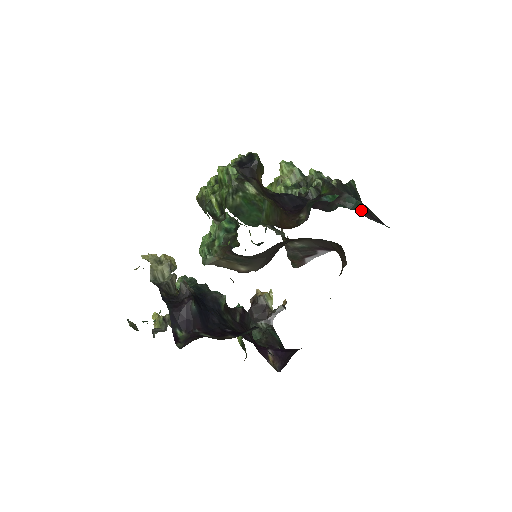
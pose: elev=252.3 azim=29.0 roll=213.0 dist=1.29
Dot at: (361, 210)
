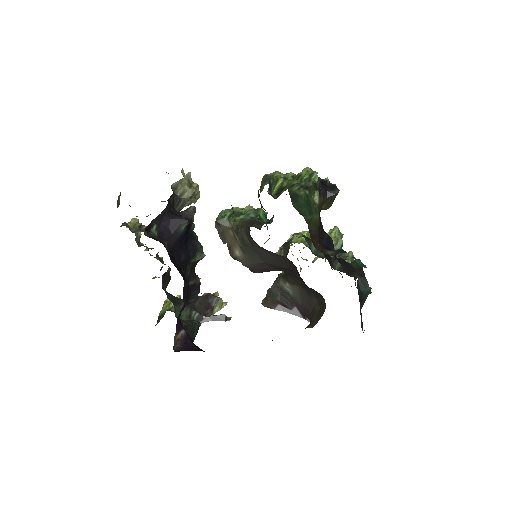
Dot at: (361, 305)
